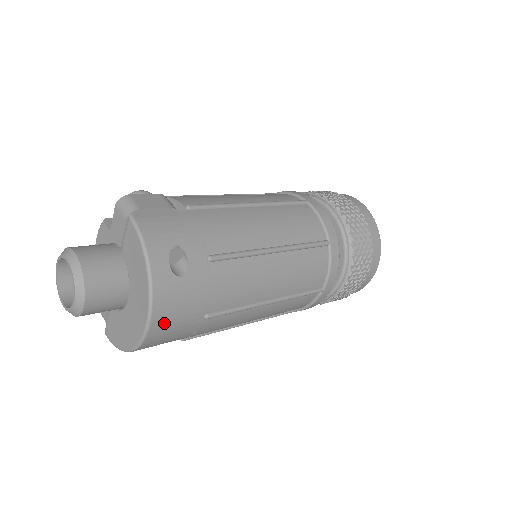
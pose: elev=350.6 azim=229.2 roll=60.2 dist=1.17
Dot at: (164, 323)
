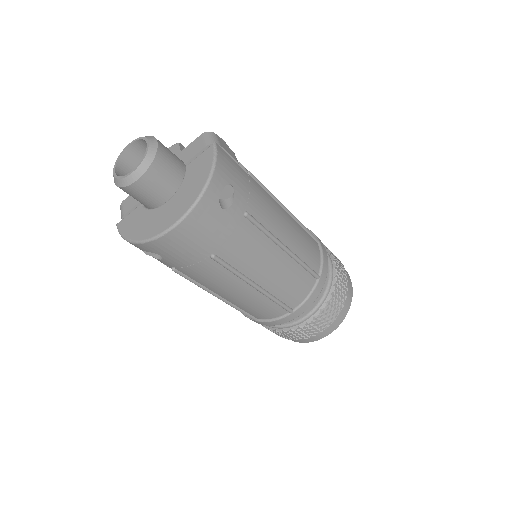
Dot at: (186, 233)
